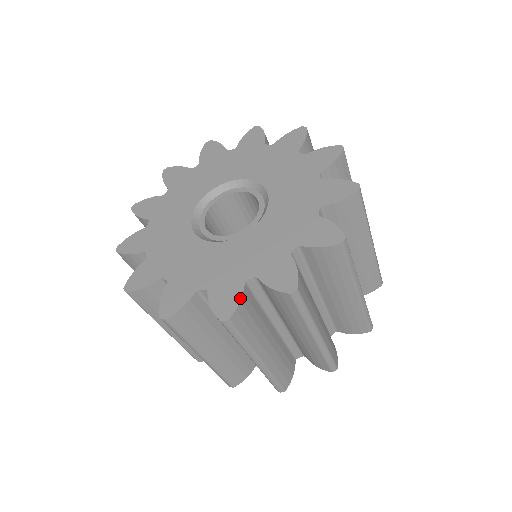
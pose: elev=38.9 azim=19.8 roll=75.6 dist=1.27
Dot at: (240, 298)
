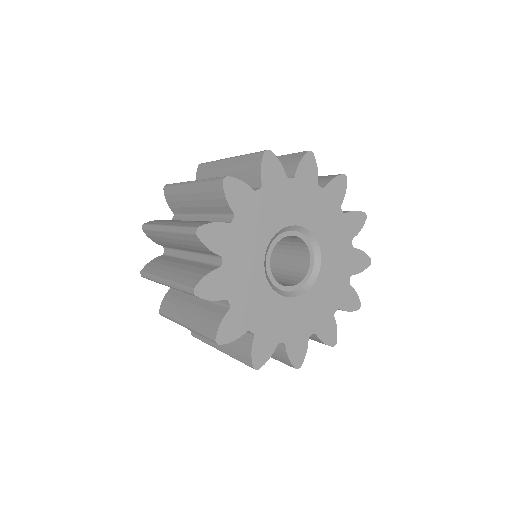
Dot at: occluded
